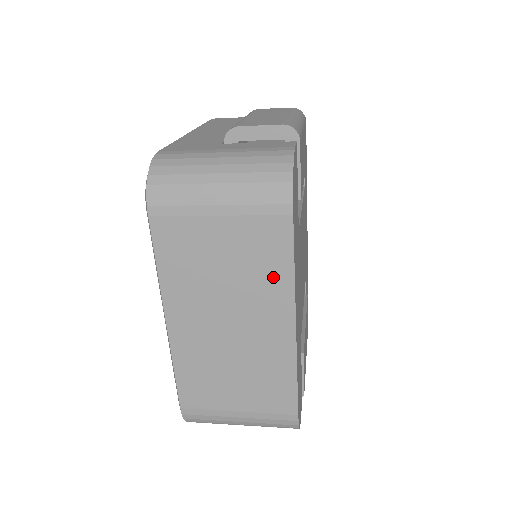
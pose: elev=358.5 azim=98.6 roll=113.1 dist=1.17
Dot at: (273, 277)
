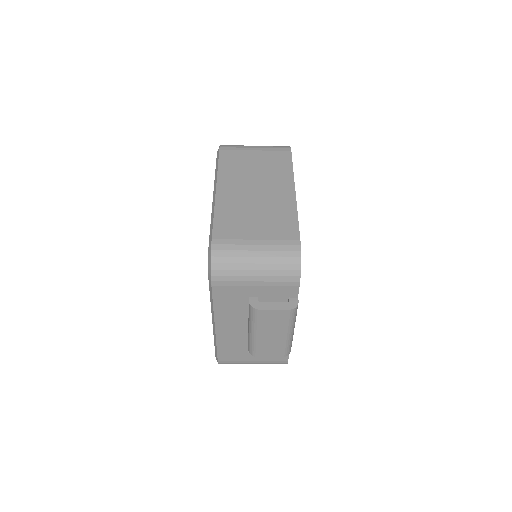
Dot at: (282, 171)
